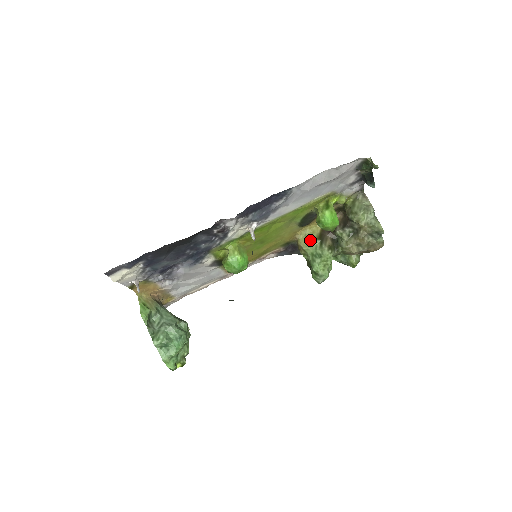
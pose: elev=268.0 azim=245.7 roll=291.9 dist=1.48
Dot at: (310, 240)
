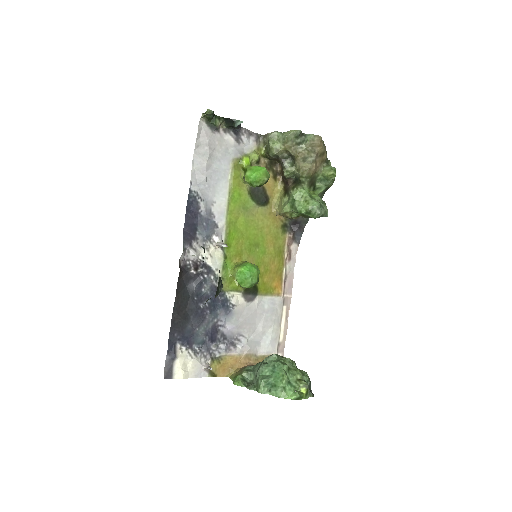
Dot at: (282, 203)
